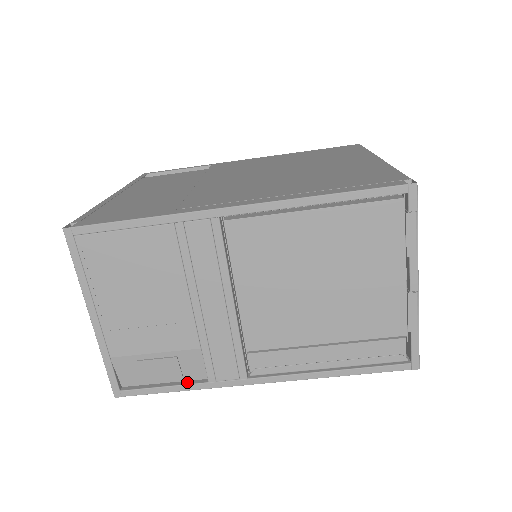
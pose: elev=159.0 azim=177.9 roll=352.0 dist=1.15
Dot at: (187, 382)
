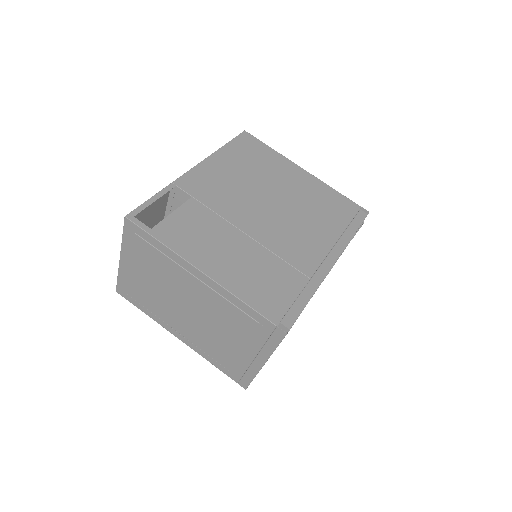
Dot at: occluded
